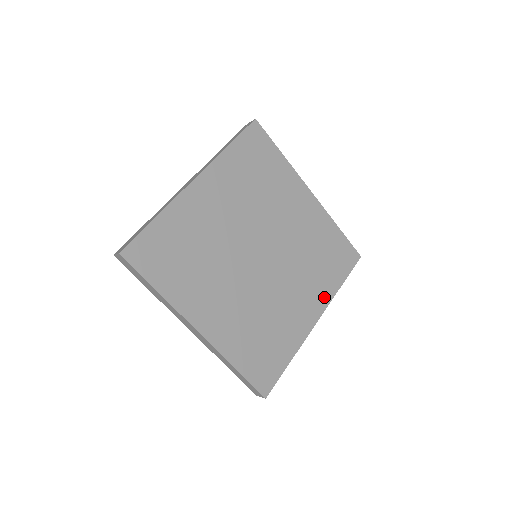
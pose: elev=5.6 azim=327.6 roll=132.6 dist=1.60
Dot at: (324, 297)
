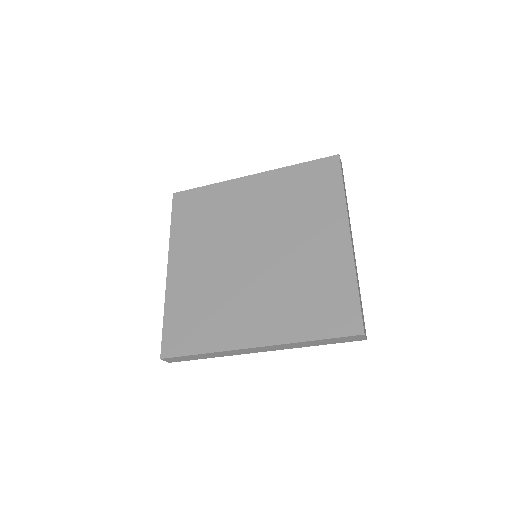
Dot at: (282, 333)
